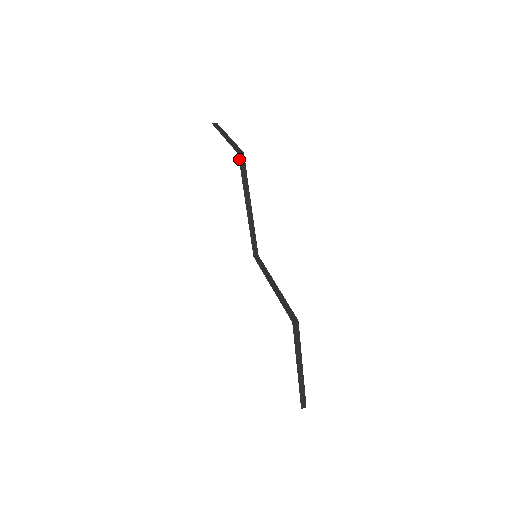
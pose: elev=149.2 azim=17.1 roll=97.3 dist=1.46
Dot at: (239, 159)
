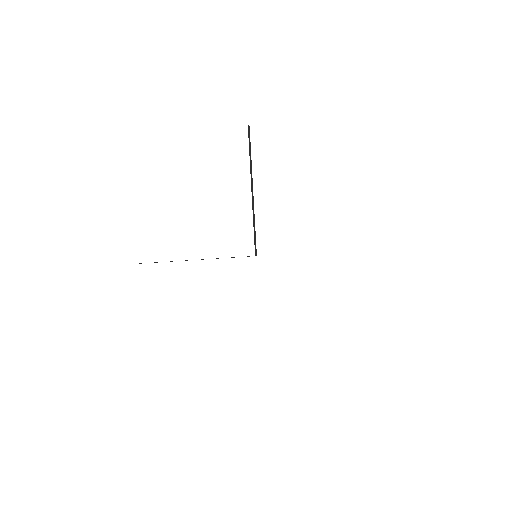
Dot at: (248, 130)
